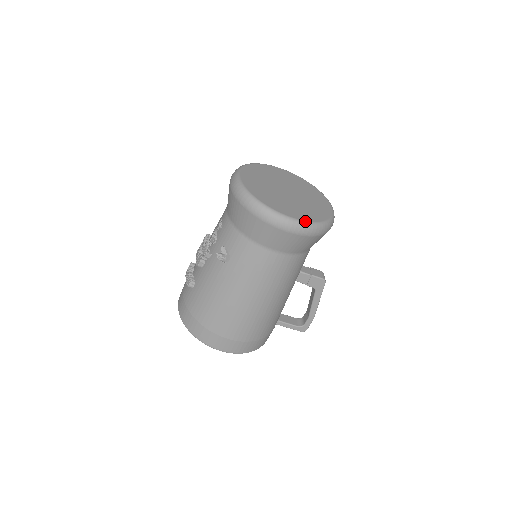
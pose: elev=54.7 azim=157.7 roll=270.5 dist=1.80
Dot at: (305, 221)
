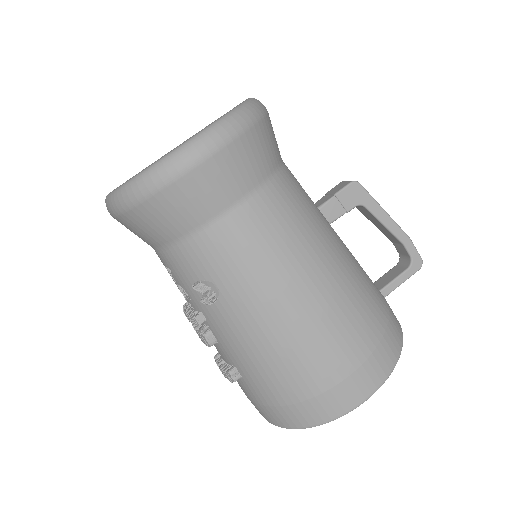
Dot at: (213, 123)
